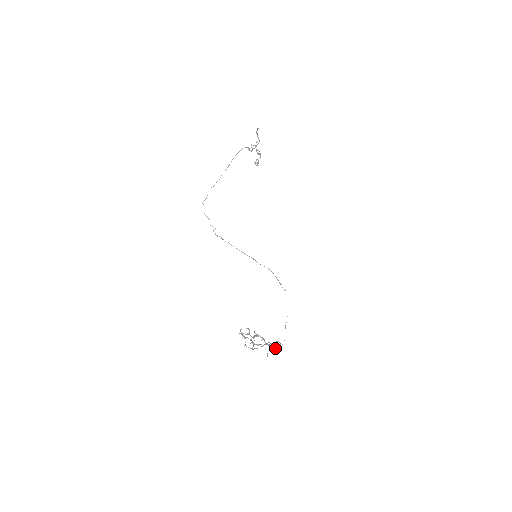
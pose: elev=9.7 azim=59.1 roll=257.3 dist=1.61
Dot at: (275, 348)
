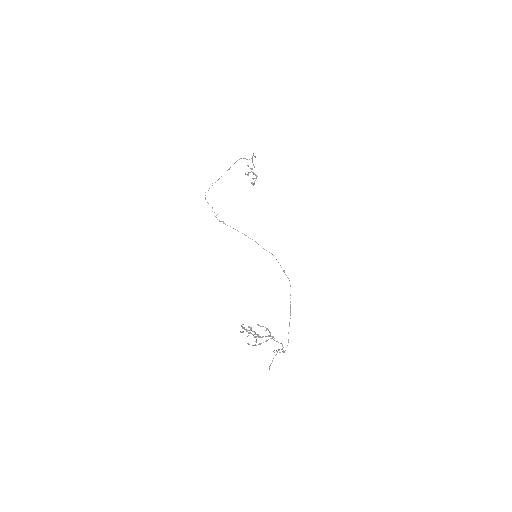
Dot at: (279, 350)
